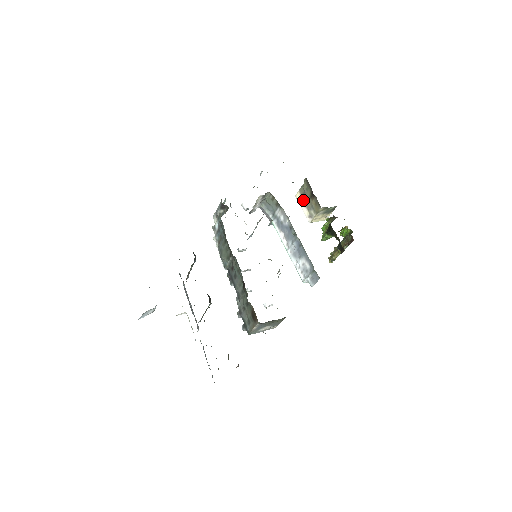
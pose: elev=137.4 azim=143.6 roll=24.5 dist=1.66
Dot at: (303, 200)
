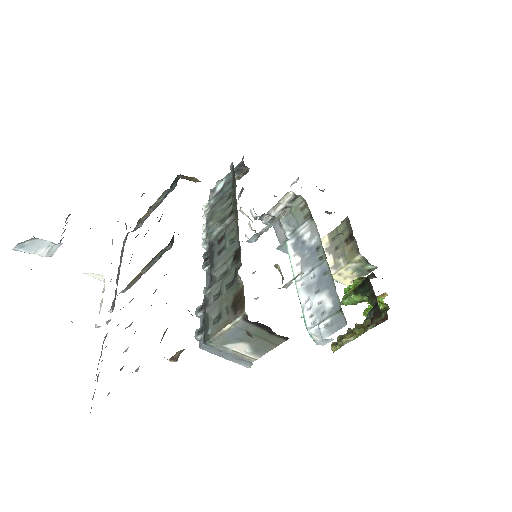
Dot at: (331, 245)
